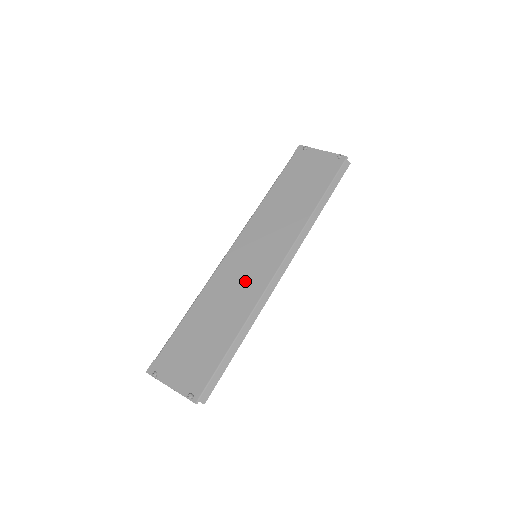
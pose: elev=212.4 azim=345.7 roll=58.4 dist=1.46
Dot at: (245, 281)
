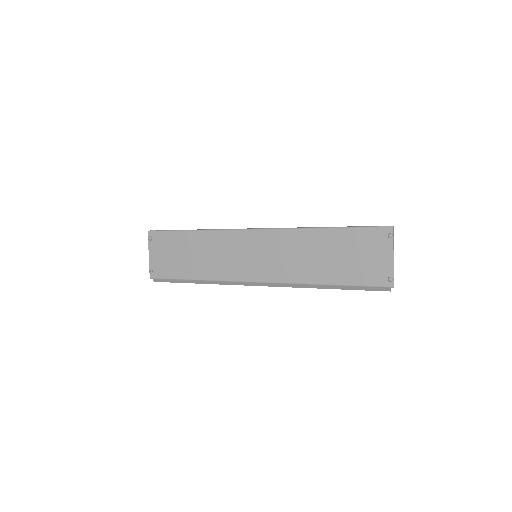
Dot at: (232, 261)
